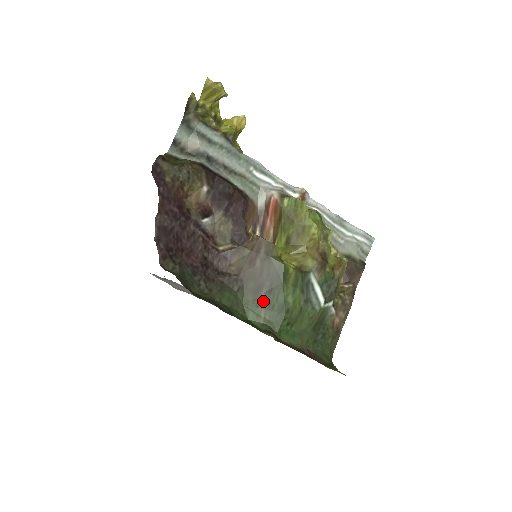
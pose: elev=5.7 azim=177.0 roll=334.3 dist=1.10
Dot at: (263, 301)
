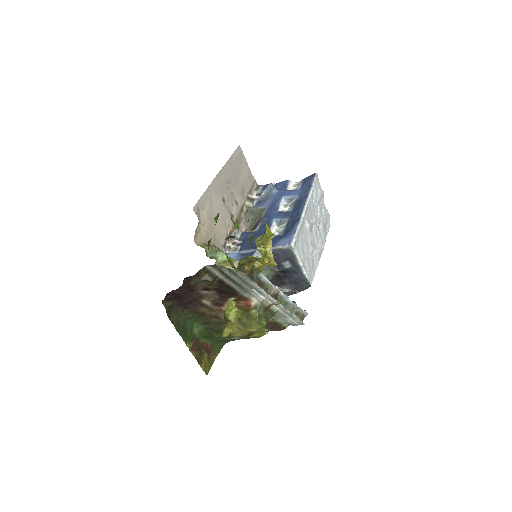
Dot at: (205, 327)
